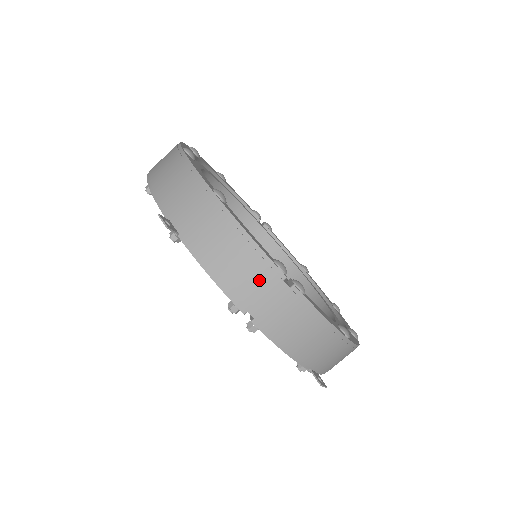
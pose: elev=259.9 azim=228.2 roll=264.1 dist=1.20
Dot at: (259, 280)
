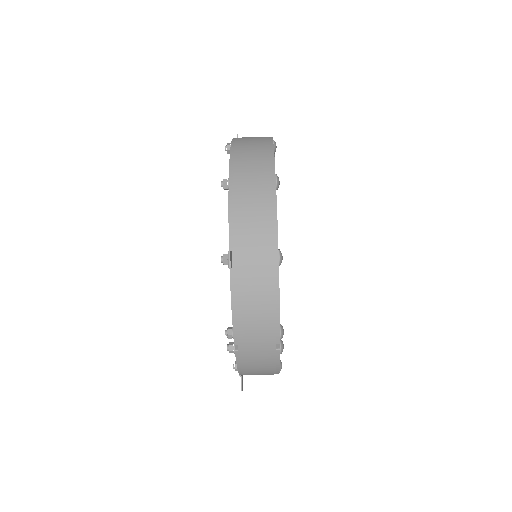
Dot at: (262, 335)
